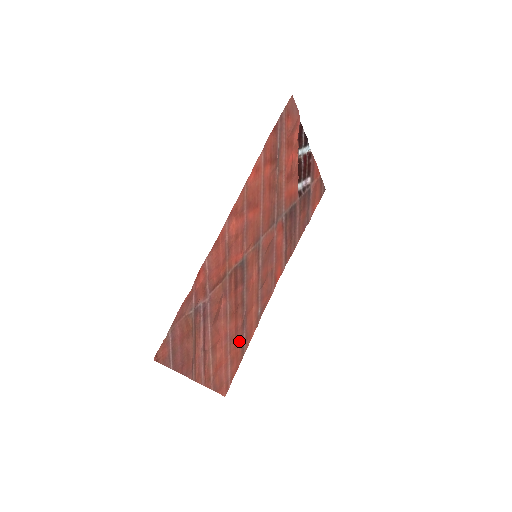
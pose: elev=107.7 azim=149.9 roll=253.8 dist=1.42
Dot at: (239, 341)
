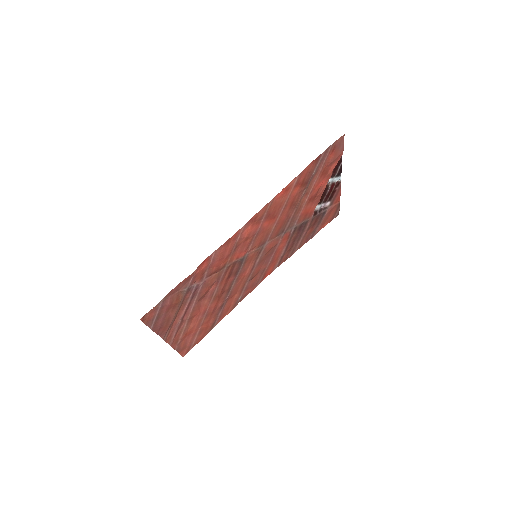
Dot at: (213, 318)
